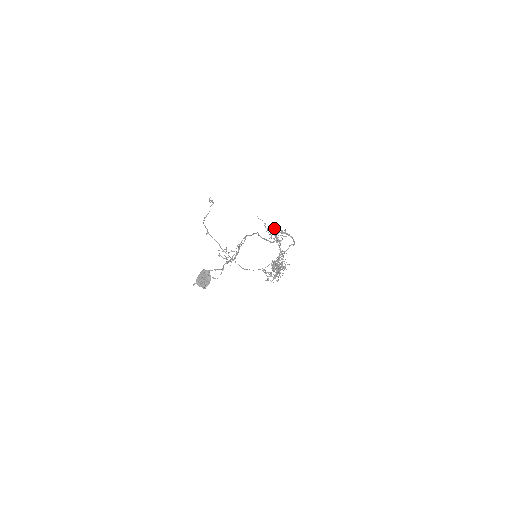
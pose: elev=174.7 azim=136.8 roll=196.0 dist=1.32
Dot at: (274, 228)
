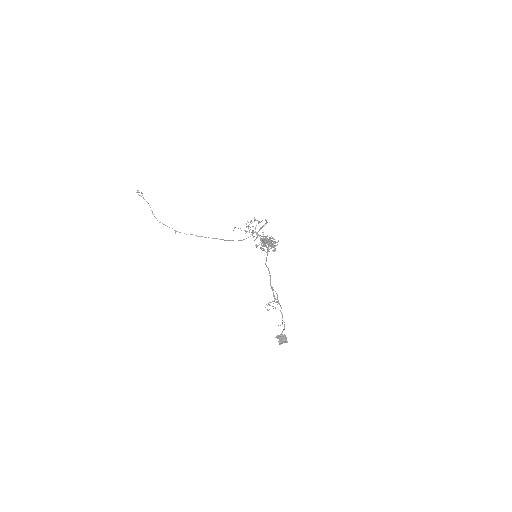
Dot at: (253, 231)
